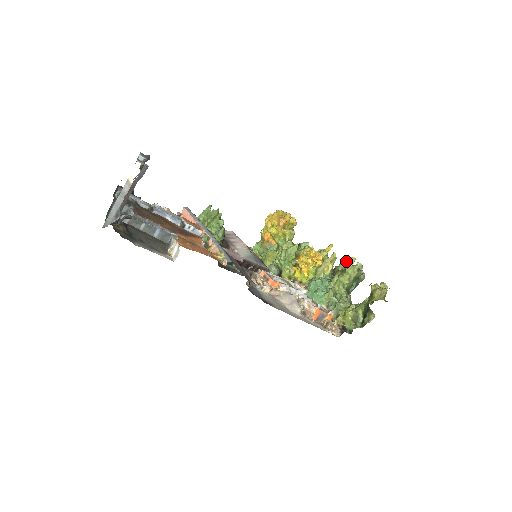
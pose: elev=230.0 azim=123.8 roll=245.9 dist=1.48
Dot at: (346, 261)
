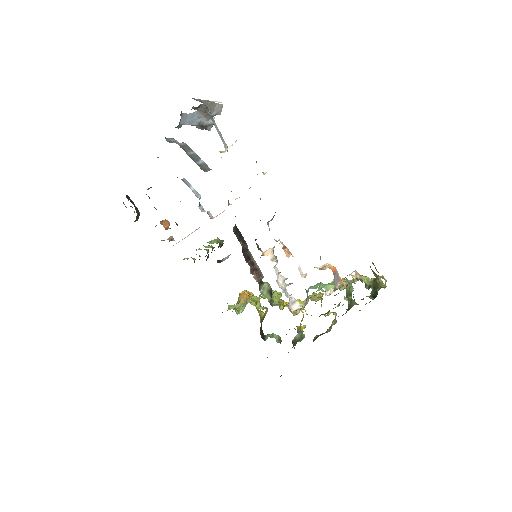
Dot at: (329, 313)
